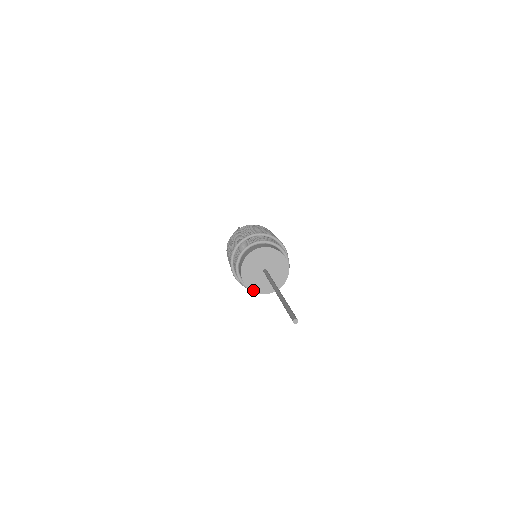
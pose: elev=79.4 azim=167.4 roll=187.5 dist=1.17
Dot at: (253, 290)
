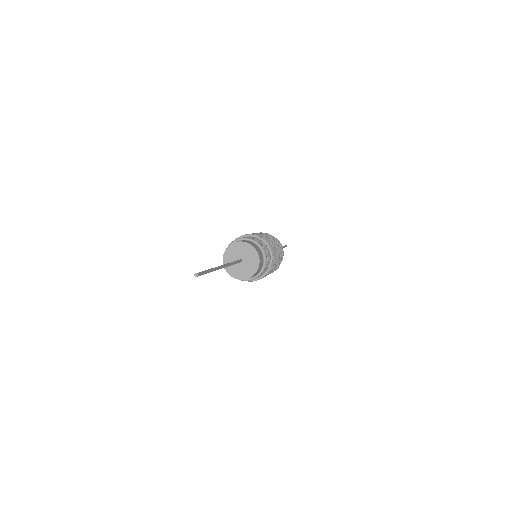
Dot at: (234, 277)
